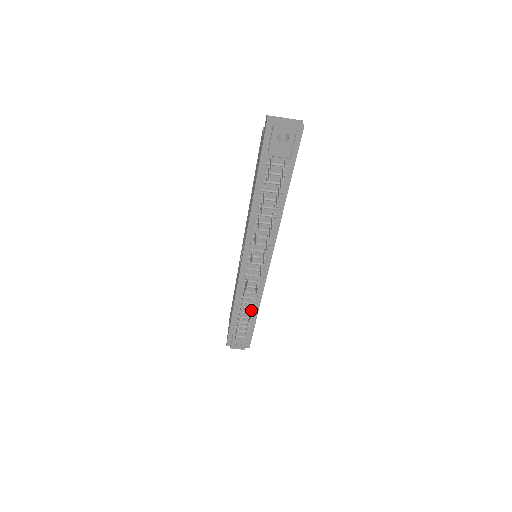
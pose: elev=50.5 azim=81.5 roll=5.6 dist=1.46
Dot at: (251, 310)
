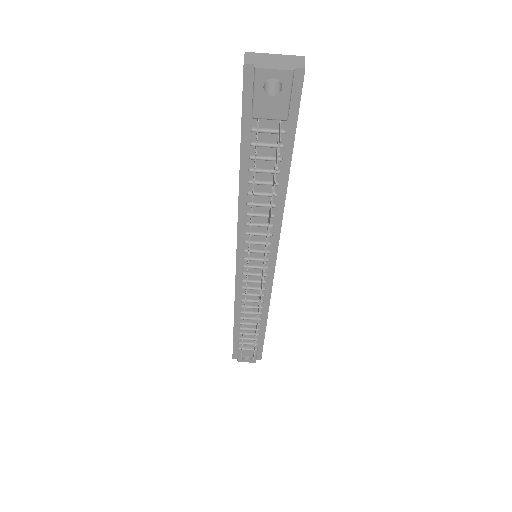
Dot at: occluded
